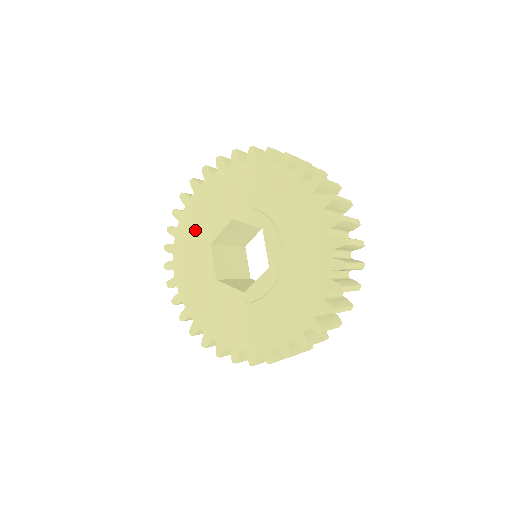
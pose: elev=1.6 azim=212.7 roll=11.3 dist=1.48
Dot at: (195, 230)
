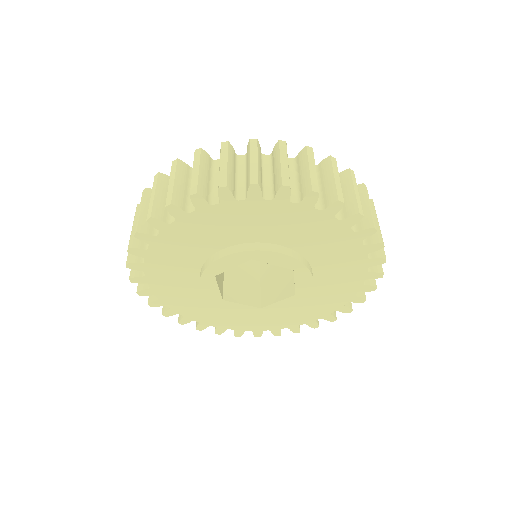
Dot at: (181, 255)
